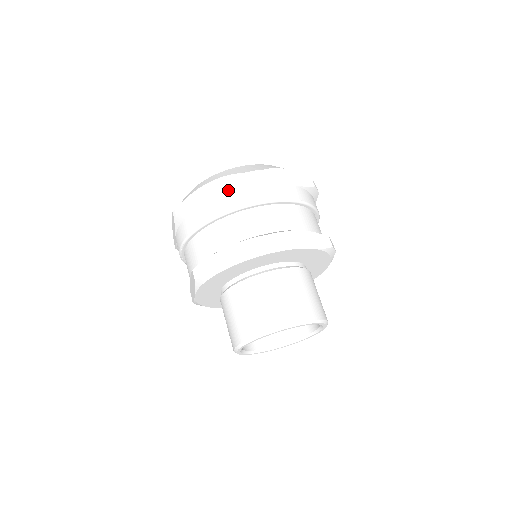
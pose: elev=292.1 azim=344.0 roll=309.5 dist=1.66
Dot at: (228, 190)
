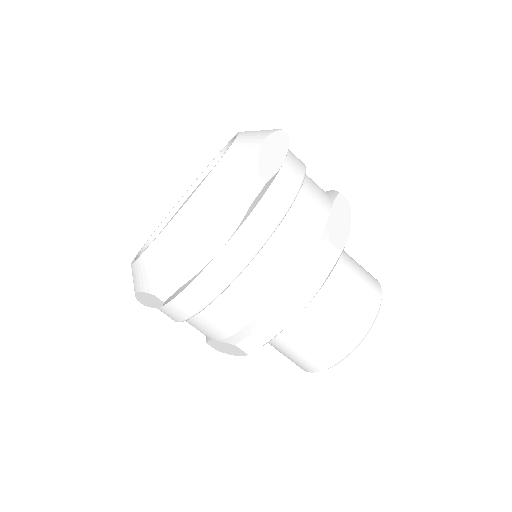
Dot at: (160, 306)
